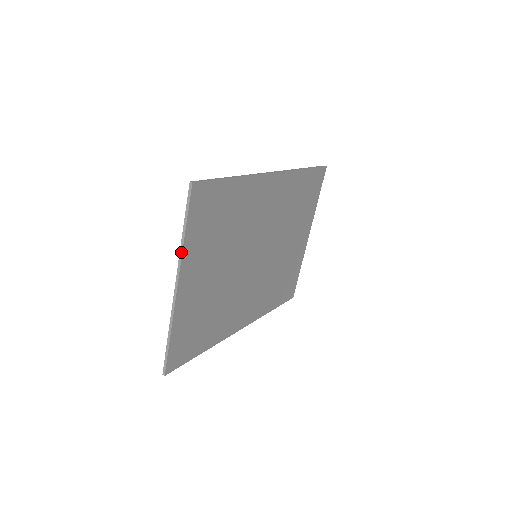
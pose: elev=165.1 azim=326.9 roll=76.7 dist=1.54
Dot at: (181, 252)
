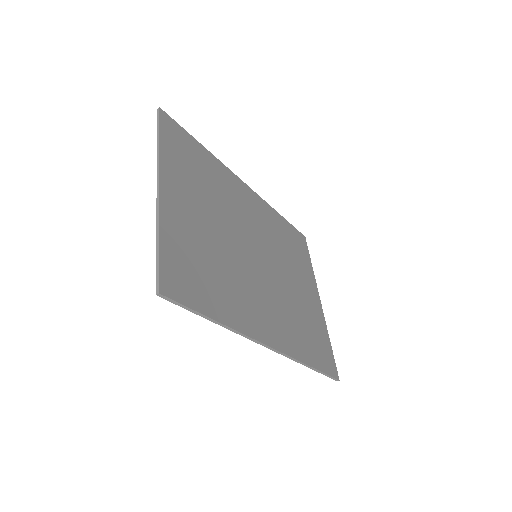
Dot at: (158, 155)
